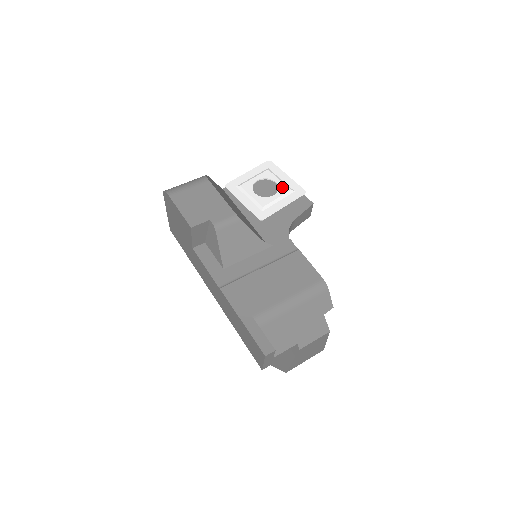
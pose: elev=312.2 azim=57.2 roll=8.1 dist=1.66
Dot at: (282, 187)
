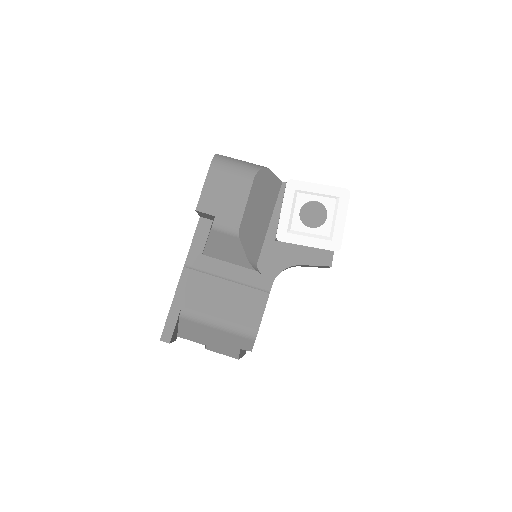
Dot at: (326, 227)
